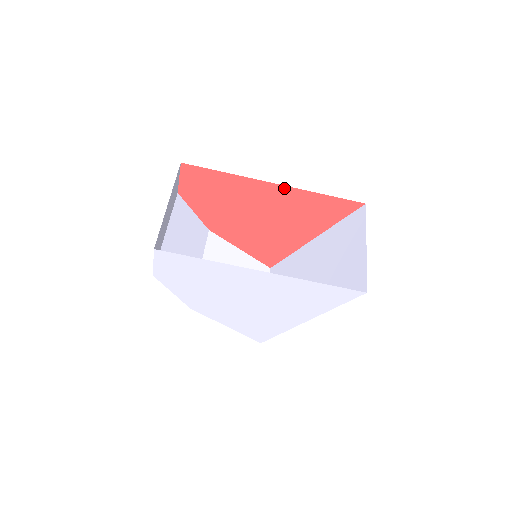
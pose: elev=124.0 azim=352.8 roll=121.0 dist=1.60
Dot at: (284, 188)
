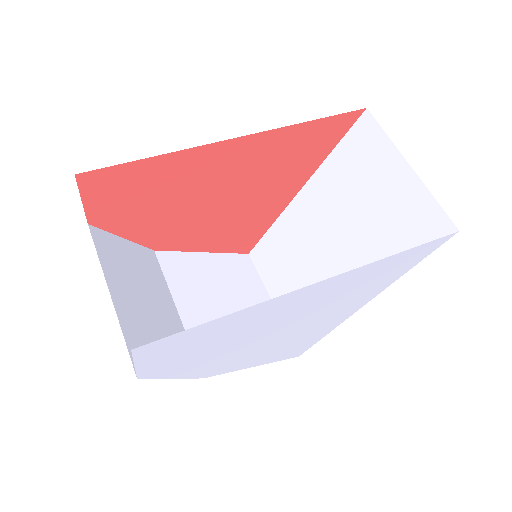
Dot at: (251, 138)
